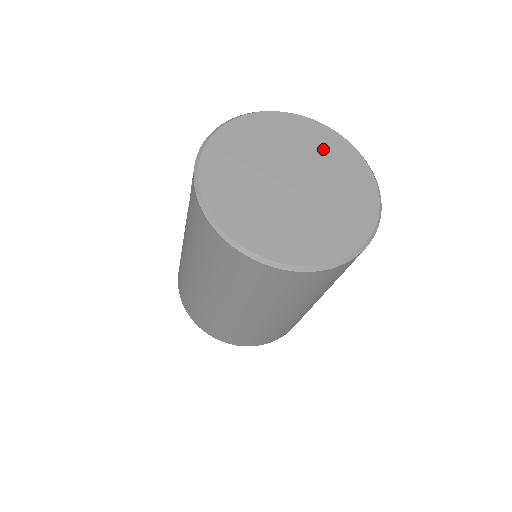
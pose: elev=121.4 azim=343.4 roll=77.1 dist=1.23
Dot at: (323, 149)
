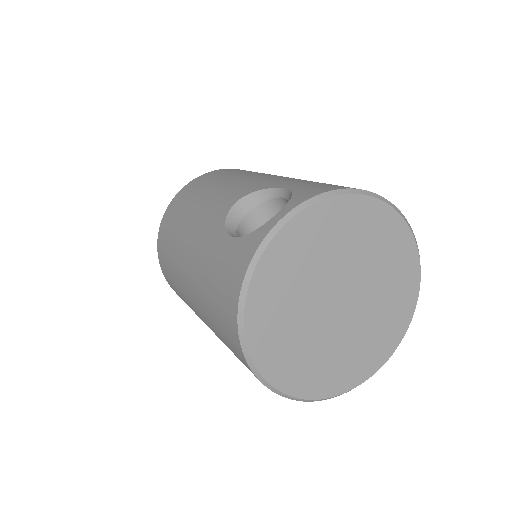
Dot at: (394, 274)
